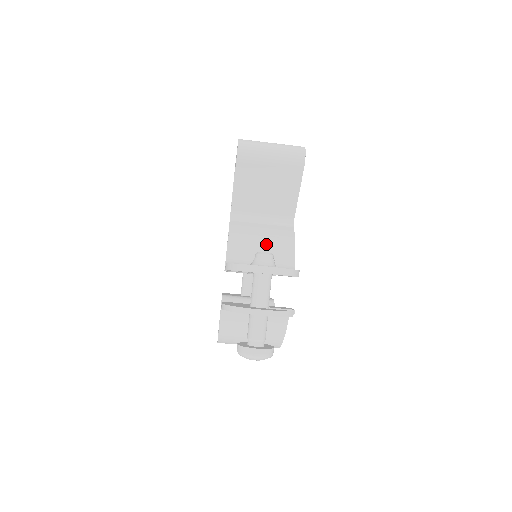
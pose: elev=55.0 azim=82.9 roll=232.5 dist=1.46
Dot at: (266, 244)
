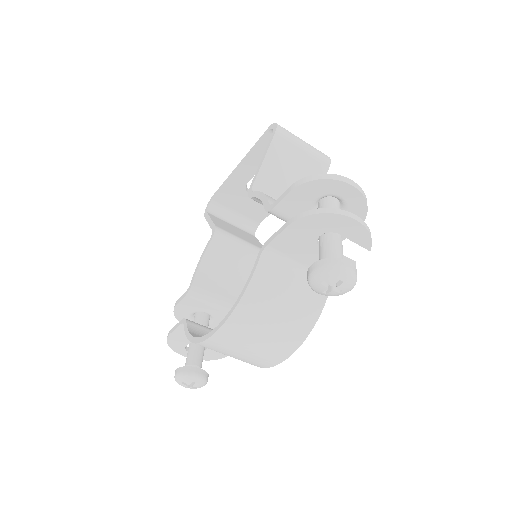
Dot at: occluded
